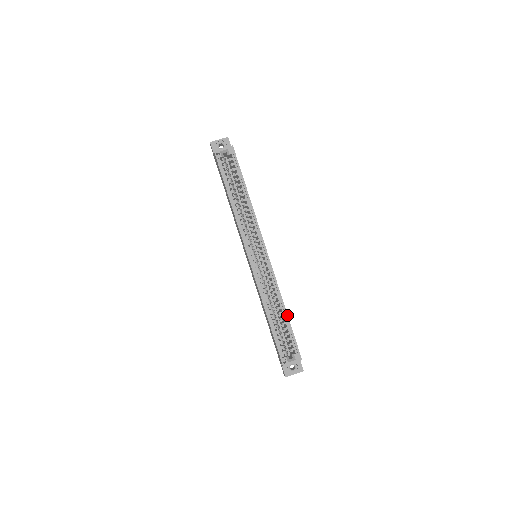
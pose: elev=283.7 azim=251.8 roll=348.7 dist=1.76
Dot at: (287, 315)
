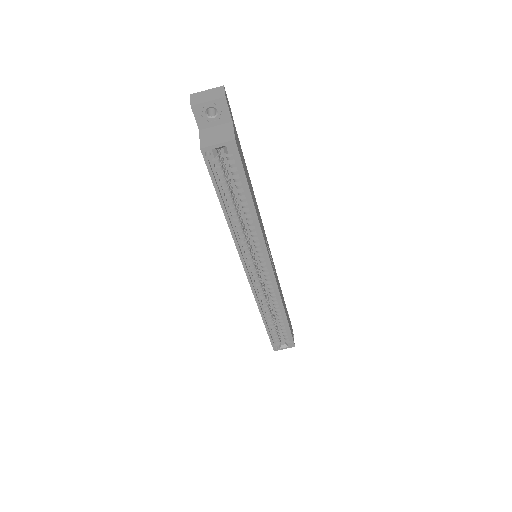
Dot at: (286, 319)
